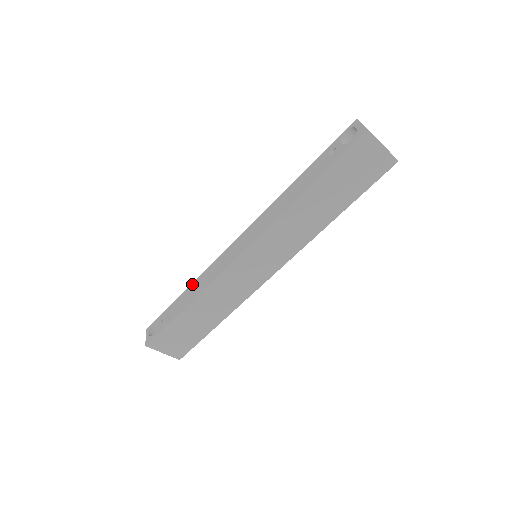
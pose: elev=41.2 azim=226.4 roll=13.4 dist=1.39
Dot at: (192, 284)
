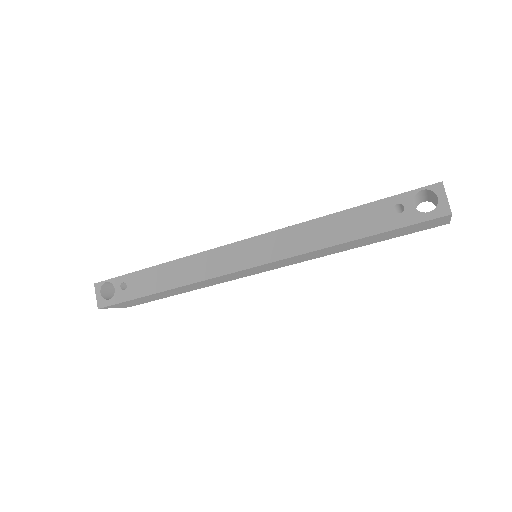
Dot at: (169, 264)
